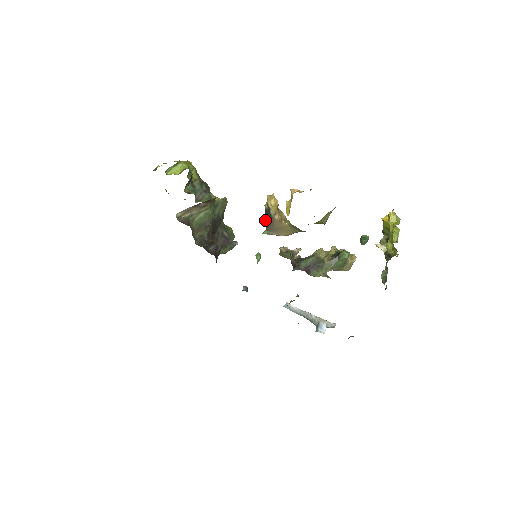
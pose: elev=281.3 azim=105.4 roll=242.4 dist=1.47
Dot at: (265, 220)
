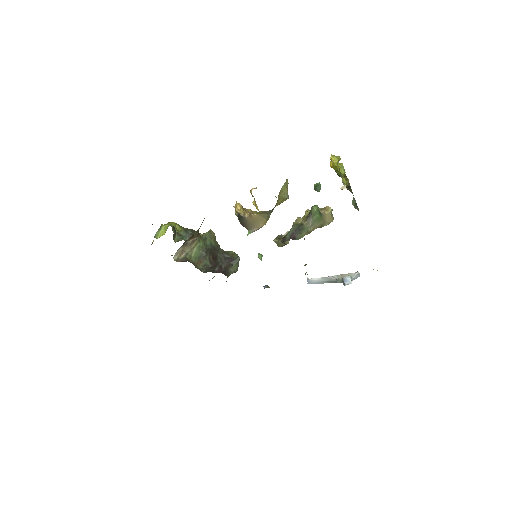
Dot at: (242, 224)
